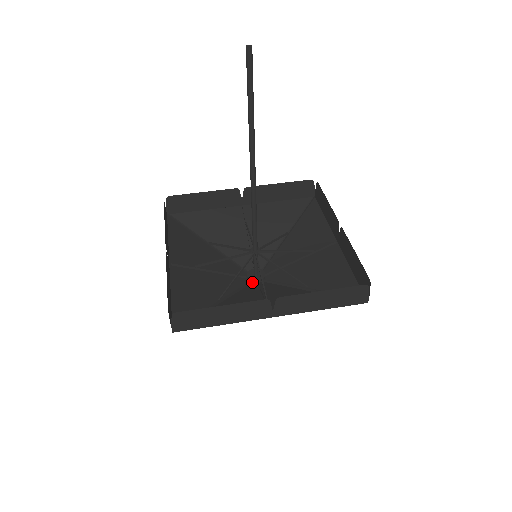
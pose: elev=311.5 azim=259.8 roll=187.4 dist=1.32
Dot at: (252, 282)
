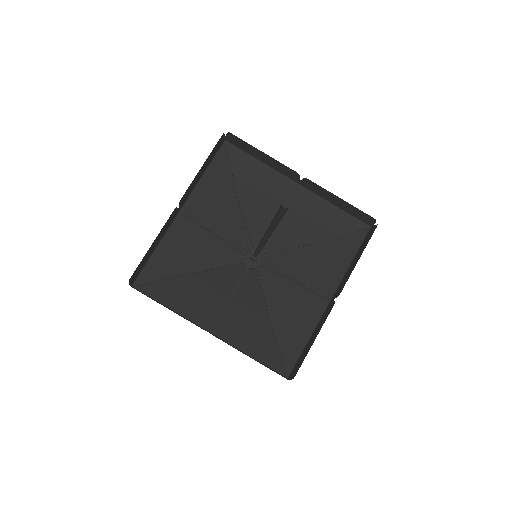
Dot at: (256, 268)
